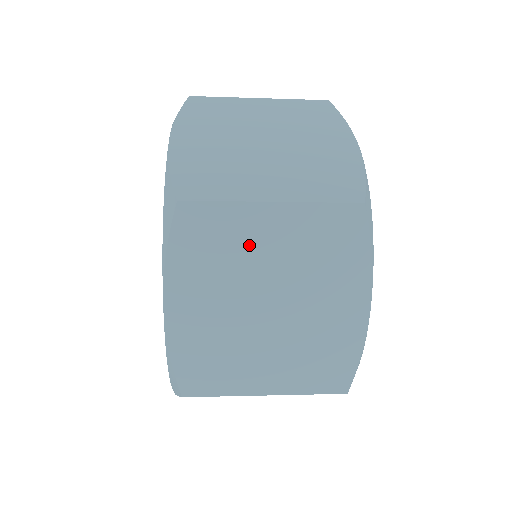
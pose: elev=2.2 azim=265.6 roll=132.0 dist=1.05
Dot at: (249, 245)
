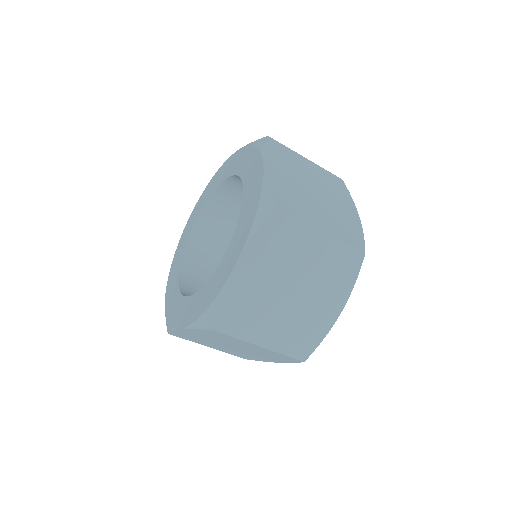
Dot at: (300, 166)
